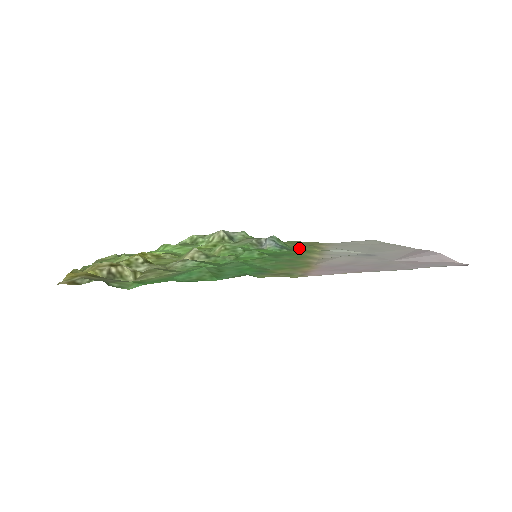
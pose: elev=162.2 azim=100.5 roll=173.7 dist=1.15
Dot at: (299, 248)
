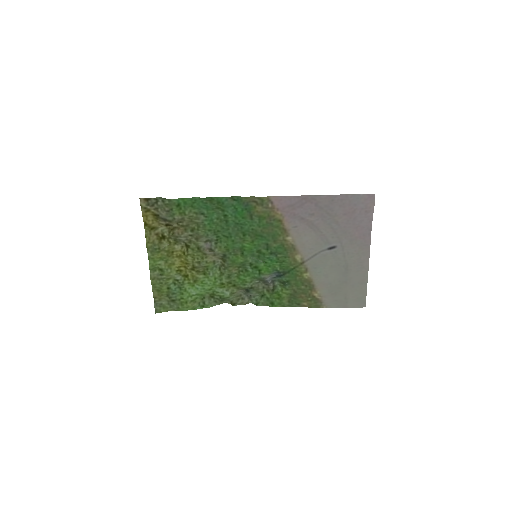
Dot at: (294, 281)
